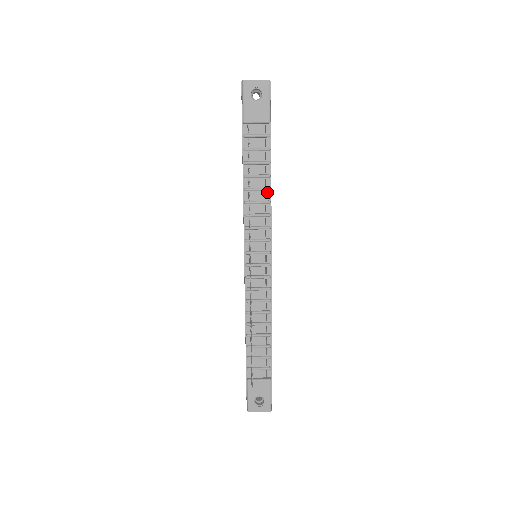
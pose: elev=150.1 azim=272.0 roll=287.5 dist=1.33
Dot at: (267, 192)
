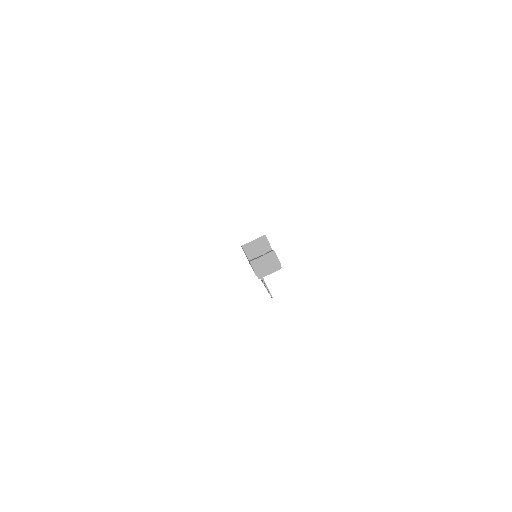
Dot at: occluded
